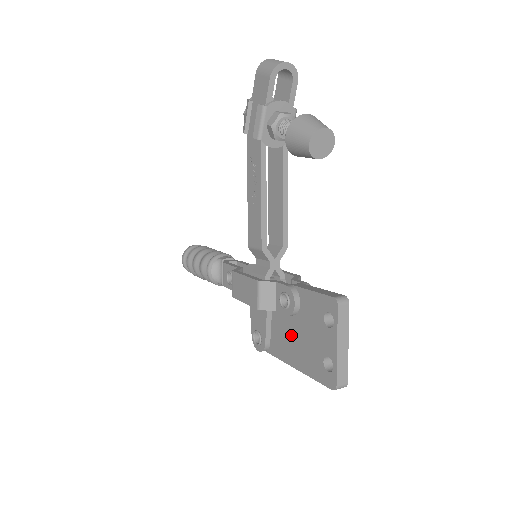
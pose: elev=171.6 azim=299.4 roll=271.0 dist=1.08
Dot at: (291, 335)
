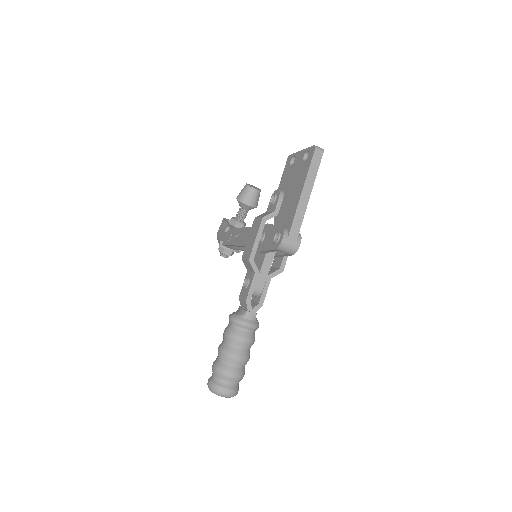
Dot at: (289, 199)
